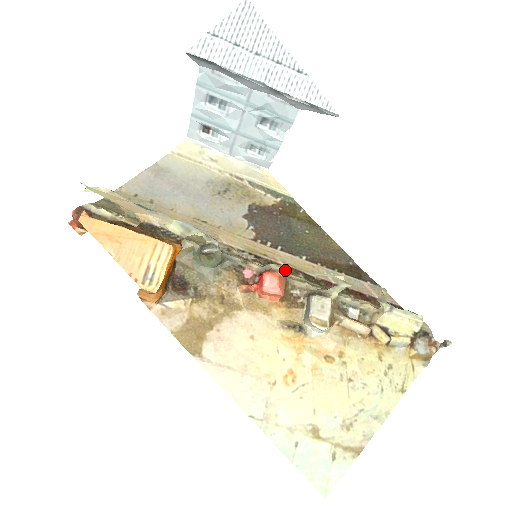
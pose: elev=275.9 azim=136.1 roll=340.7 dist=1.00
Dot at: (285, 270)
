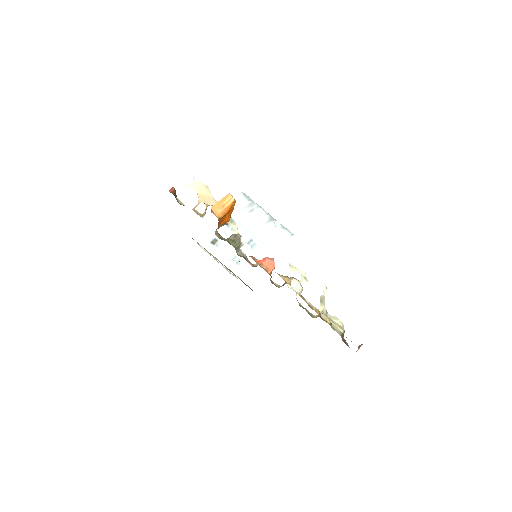
Dot at: occluded
